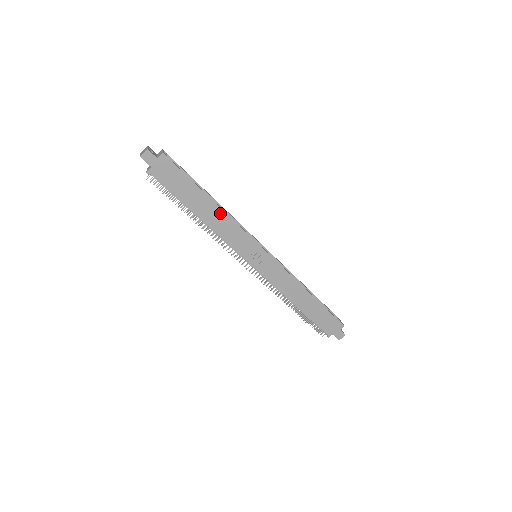
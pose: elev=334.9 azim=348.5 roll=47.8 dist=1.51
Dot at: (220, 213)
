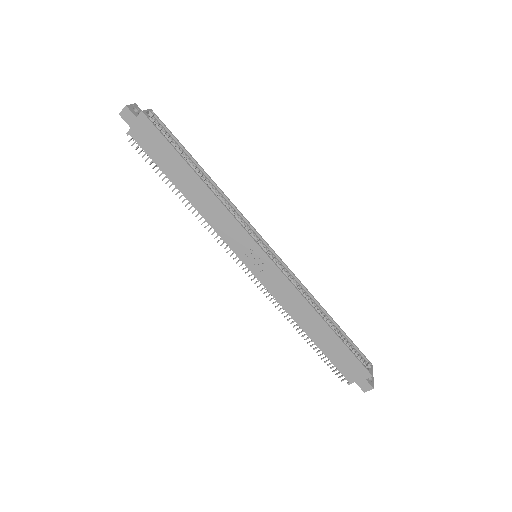
Dot at: (208, 194)
